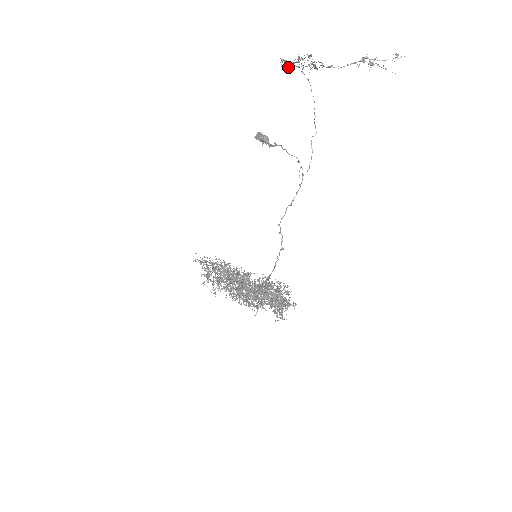
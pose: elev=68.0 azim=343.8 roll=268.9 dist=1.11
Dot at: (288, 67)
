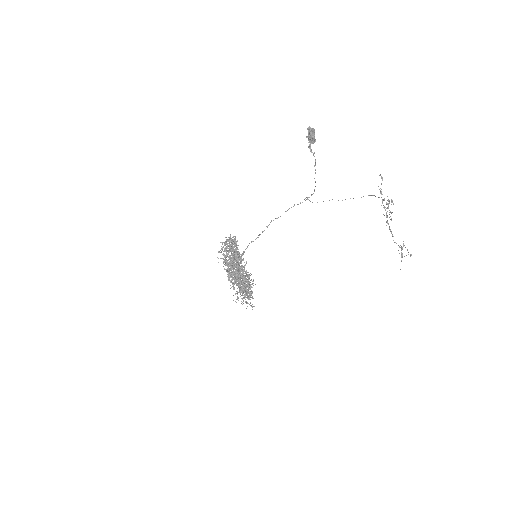
Dot at: (380, 193)
